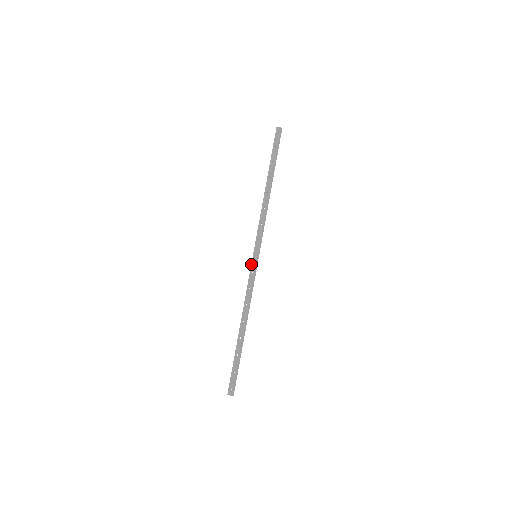
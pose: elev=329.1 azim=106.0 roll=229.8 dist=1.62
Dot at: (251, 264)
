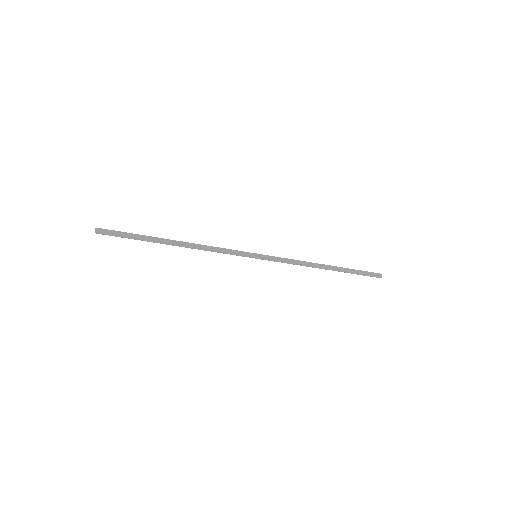
Dot at: occluded
